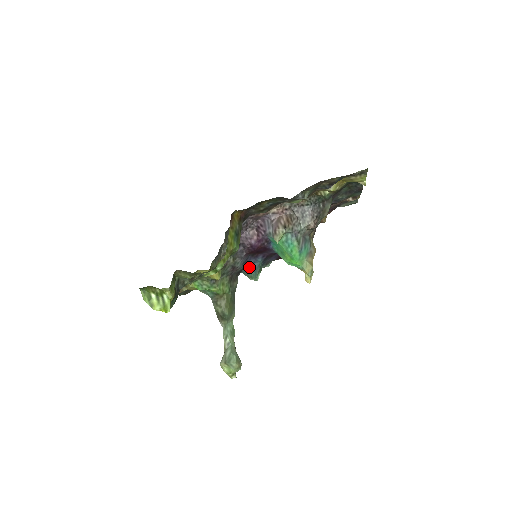
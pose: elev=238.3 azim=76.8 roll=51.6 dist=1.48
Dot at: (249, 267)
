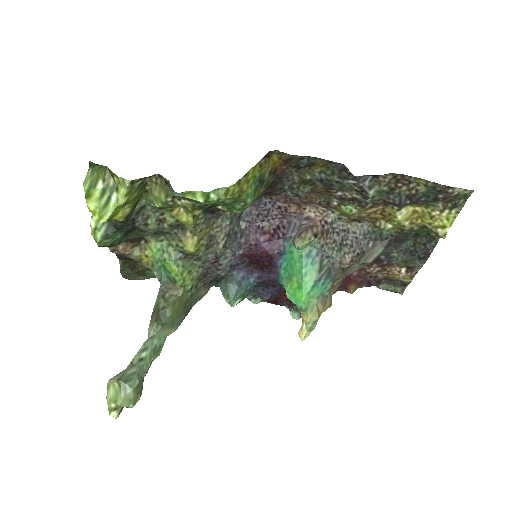
Dot at: (234, 279)
